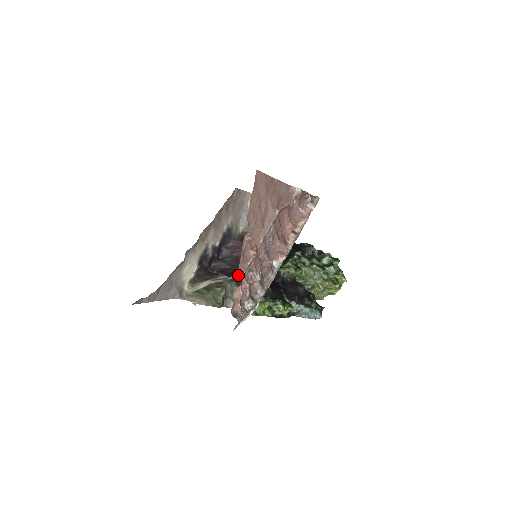
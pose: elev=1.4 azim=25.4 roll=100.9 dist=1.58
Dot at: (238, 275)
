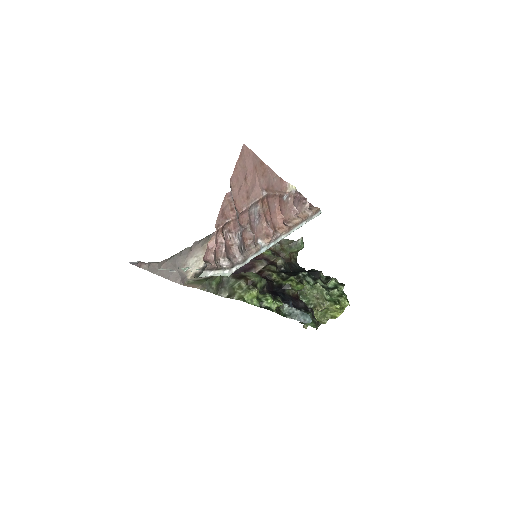
Dot at: occluded
